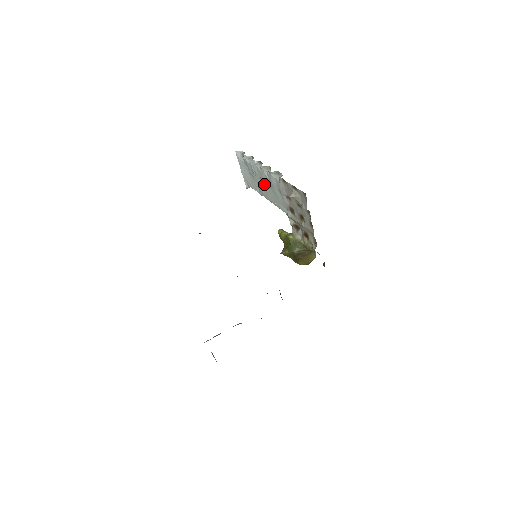
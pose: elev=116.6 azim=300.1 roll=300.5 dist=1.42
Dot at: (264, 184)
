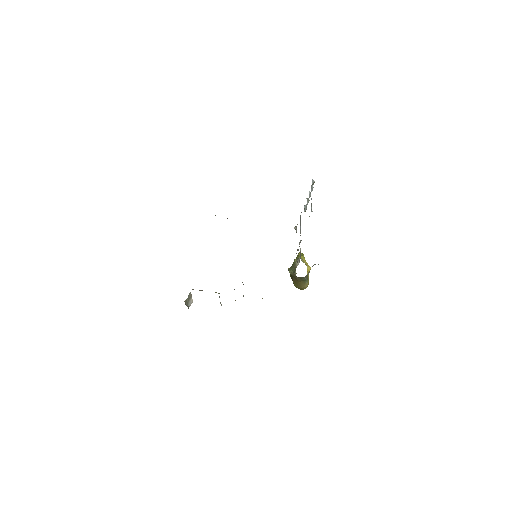
Dot at: occluded
